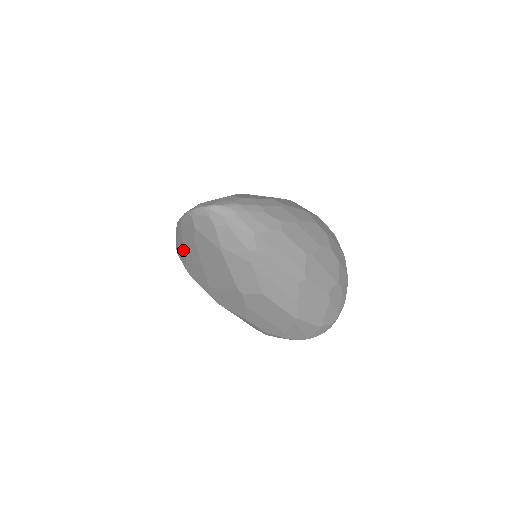
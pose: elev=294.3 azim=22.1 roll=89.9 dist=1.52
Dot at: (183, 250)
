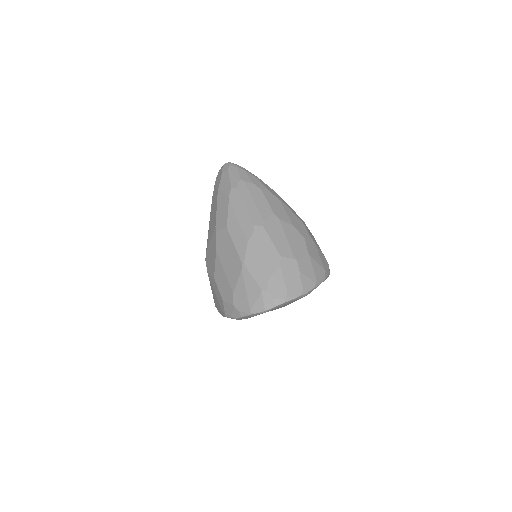
Dot at: occluded
